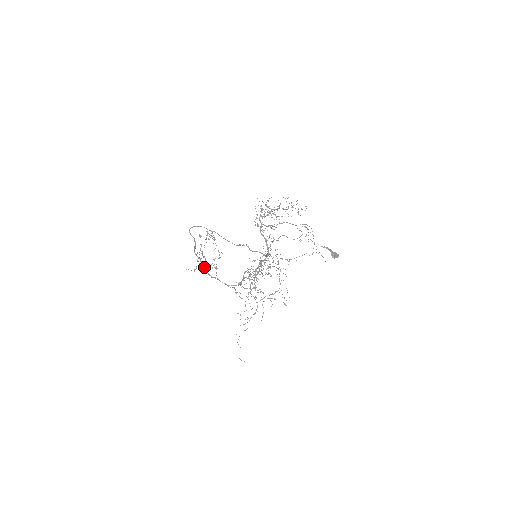
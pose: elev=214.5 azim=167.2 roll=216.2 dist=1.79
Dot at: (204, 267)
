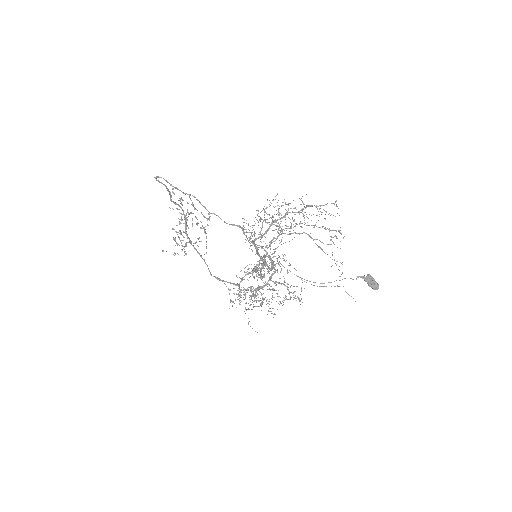
Dot at: (187, 238)
